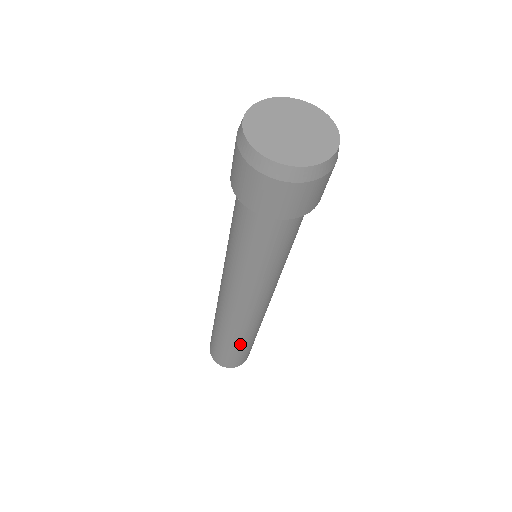
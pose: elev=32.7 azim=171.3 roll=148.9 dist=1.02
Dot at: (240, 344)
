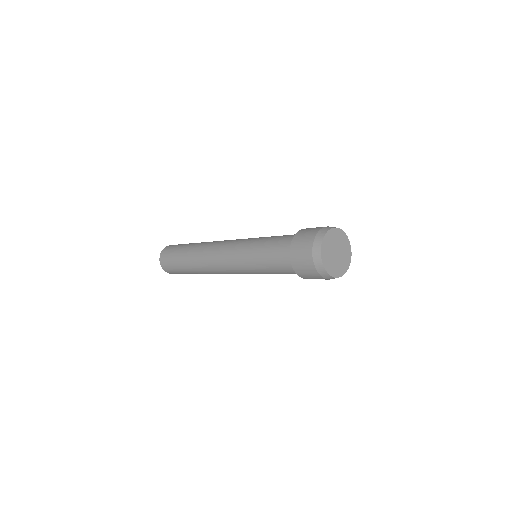
Dot at: (190, 270)
